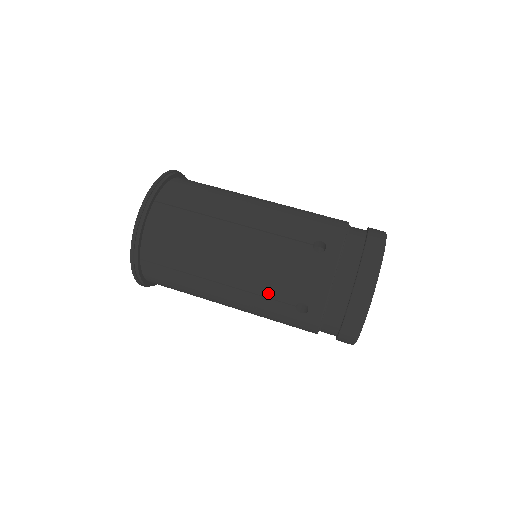
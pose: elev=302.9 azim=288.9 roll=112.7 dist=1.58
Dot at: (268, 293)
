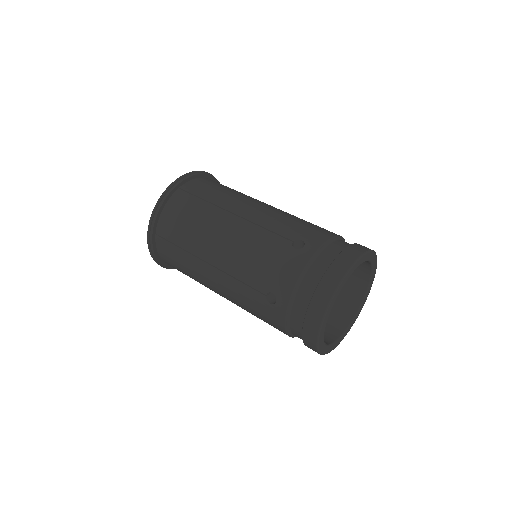
Dot at: (245, 279)
